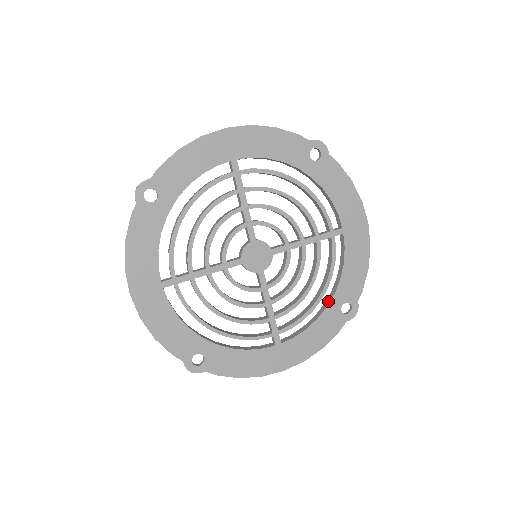
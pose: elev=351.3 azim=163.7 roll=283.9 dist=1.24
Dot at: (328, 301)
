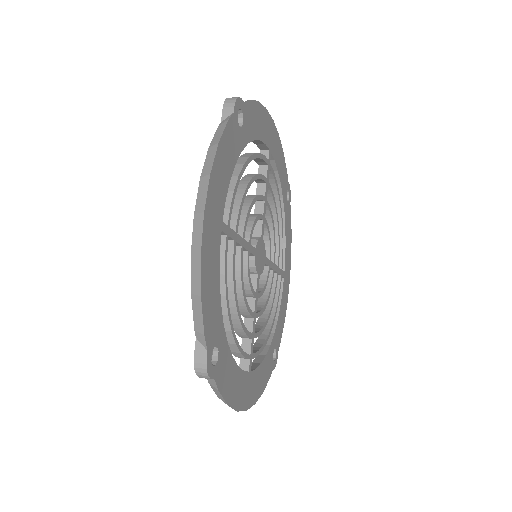
Dot at: (269, 340)
